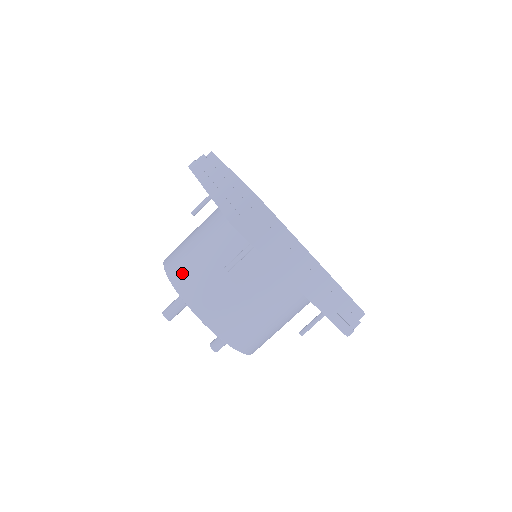
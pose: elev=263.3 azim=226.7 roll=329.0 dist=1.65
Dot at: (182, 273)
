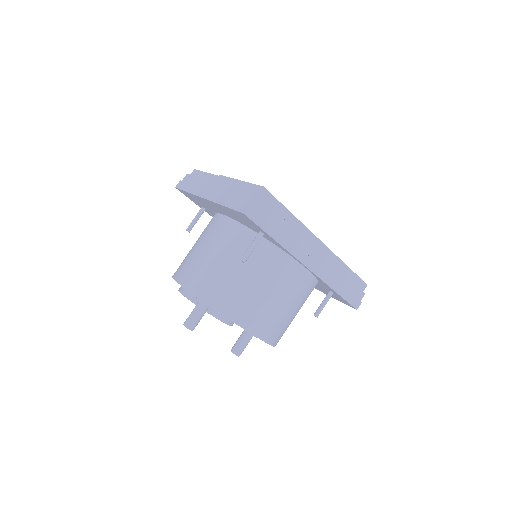
Dot at: (198, 279)
